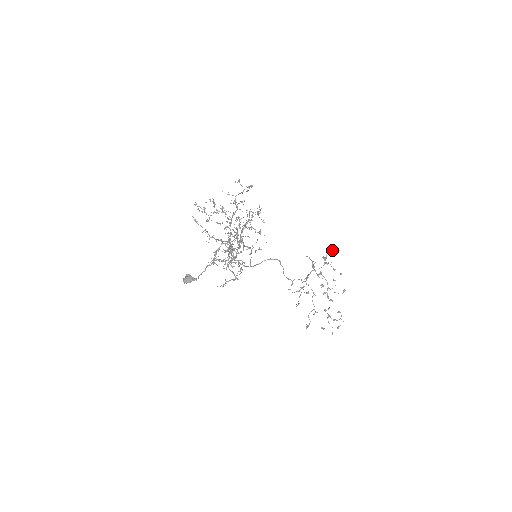
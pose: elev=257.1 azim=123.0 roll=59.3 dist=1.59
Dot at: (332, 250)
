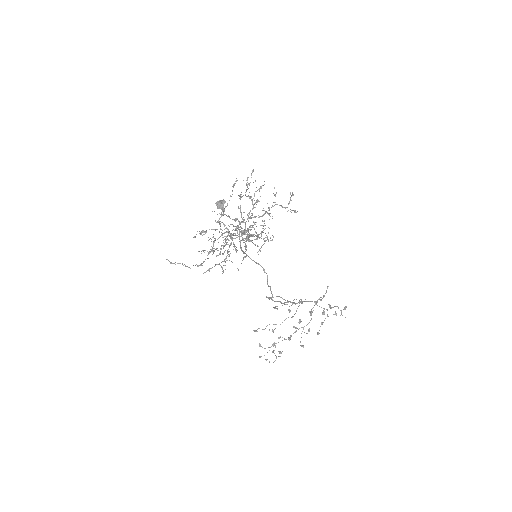
Dot at: (343, 309)
